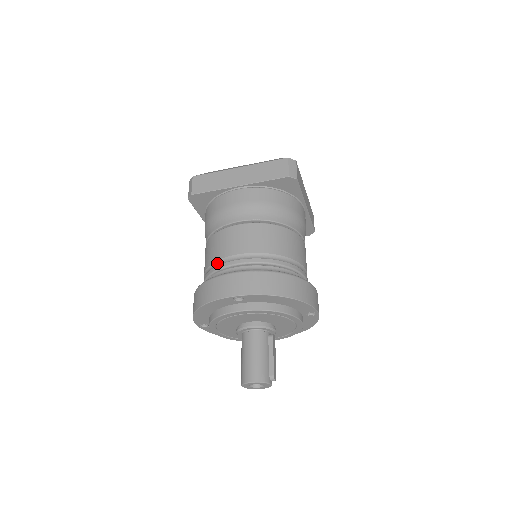
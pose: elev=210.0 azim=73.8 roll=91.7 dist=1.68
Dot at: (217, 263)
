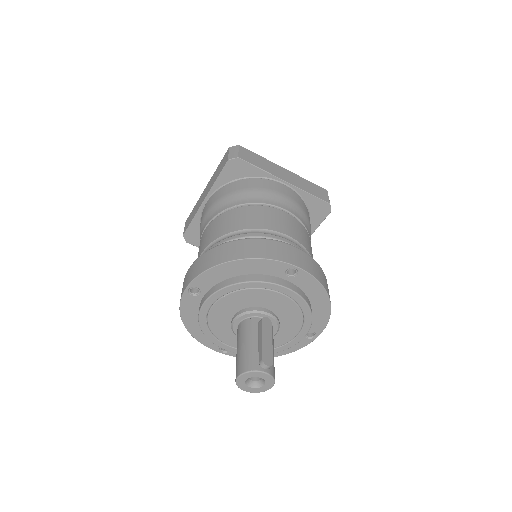
Dot at: occluded
